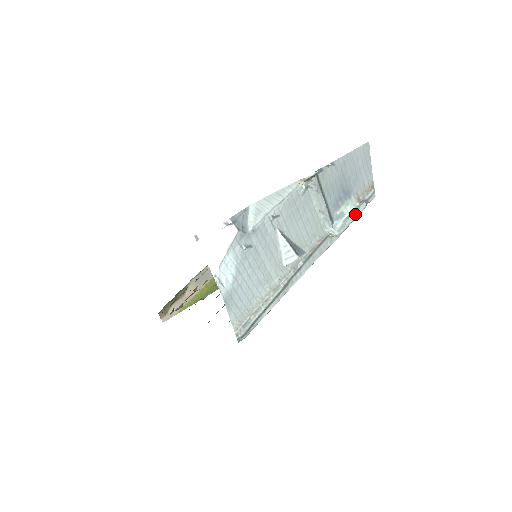
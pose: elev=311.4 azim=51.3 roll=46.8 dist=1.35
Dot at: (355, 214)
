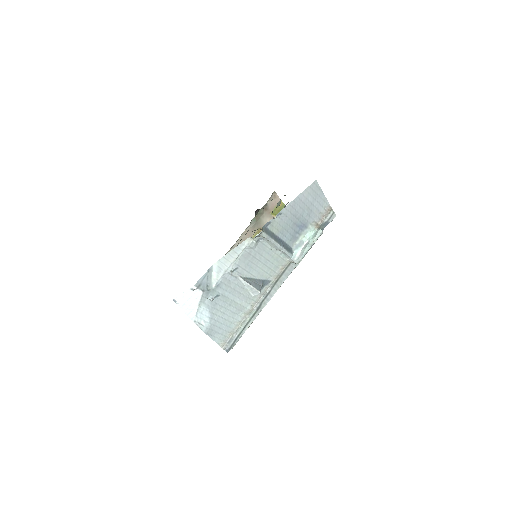
Dot at: (312, 242)
